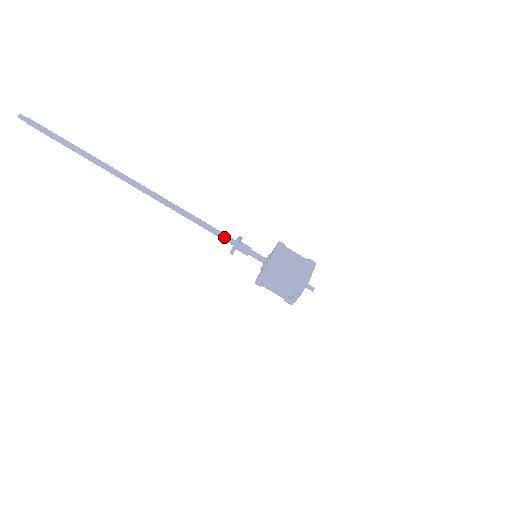
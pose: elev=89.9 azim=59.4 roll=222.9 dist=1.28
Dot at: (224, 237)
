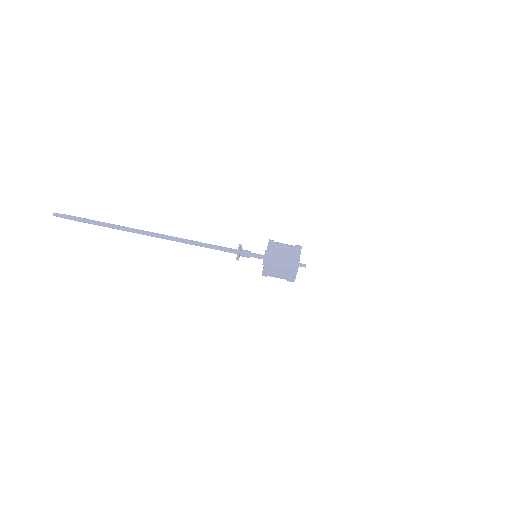
Dot at: (228, 251)
